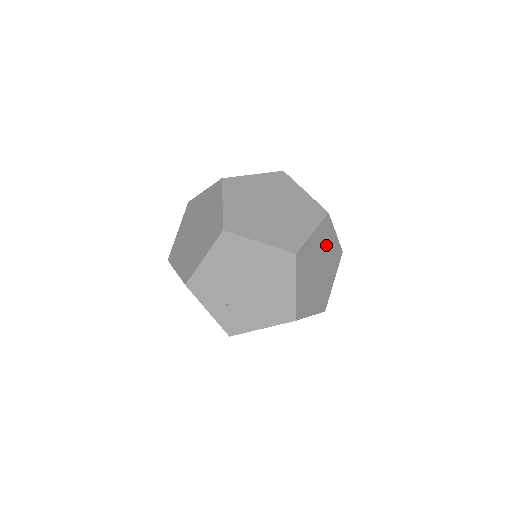
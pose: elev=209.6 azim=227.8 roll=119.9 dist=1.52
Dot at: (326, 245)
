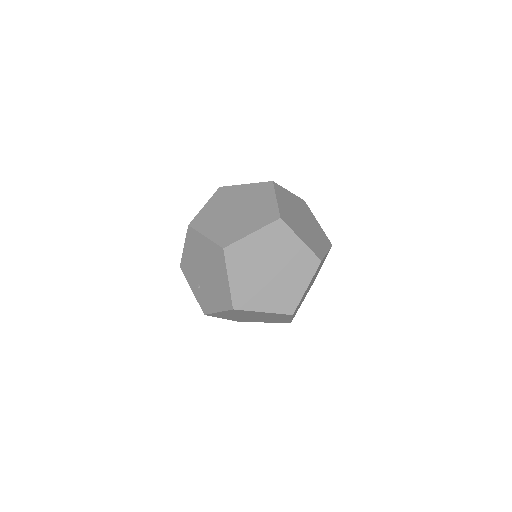
Dot at: (282, 249)
